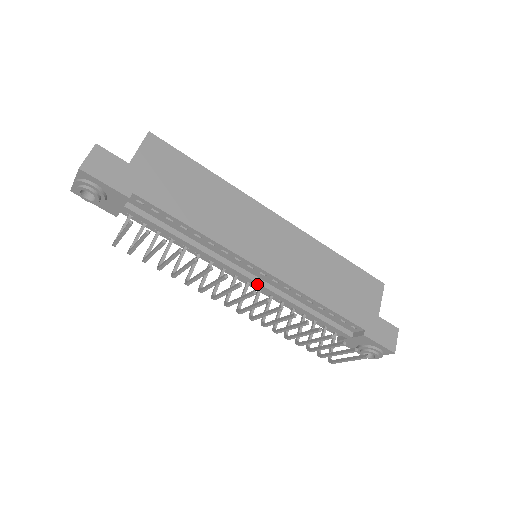
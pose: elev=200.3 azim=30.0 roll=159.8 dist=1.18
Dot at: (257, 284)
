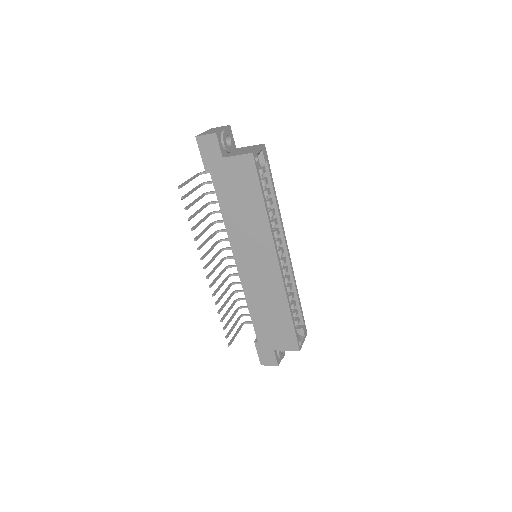
Dot at: occluded
